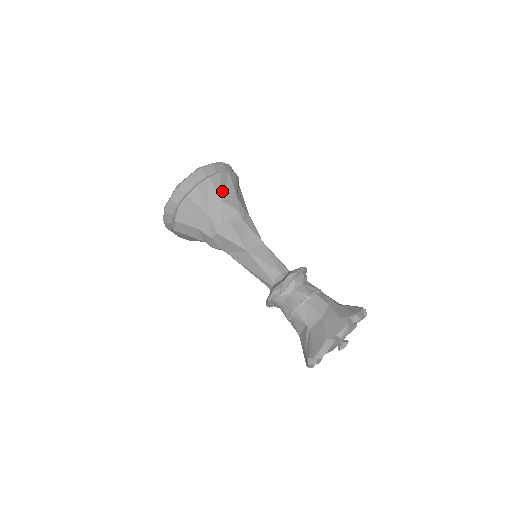
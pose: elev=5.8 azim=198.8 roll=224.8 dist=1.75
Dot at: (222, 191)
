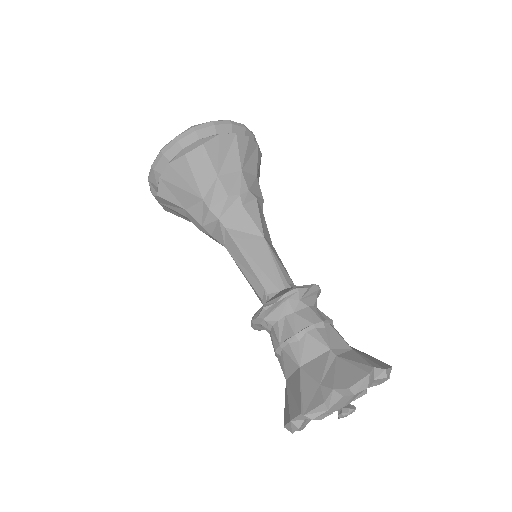
Dot at: (258, 169)
